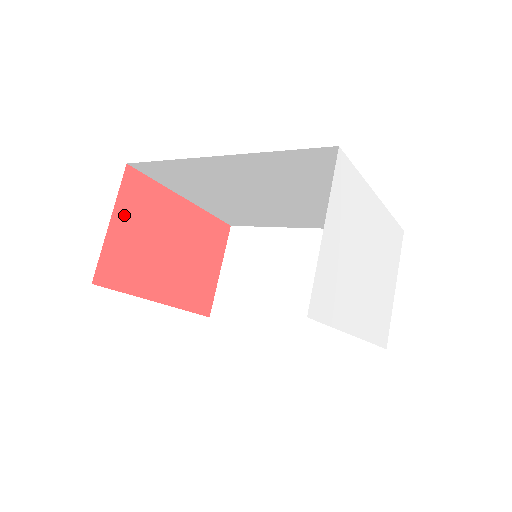
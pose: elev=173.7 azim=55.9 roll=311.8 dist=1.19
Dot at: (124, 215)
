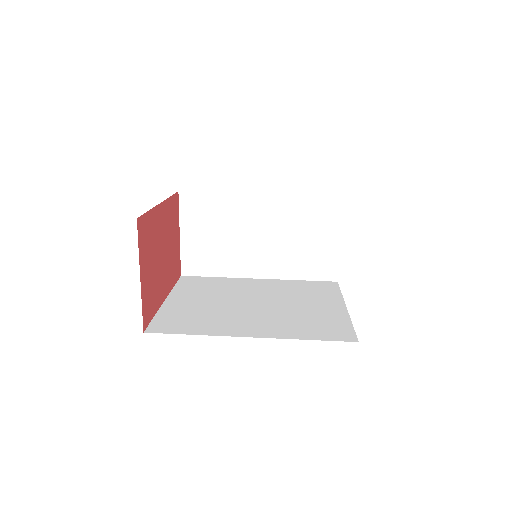
Dot at: (143, 262)
